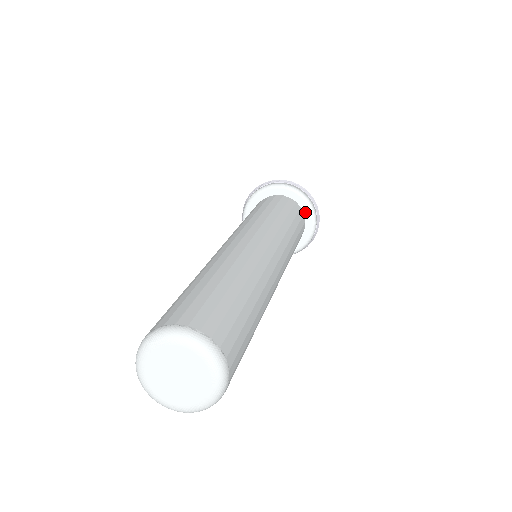
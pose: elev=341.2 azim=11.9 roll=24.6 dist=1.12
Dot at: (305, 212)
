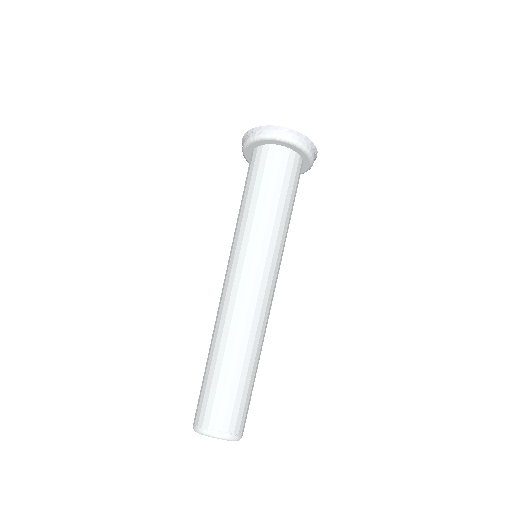
Dot at: (290, 147)
